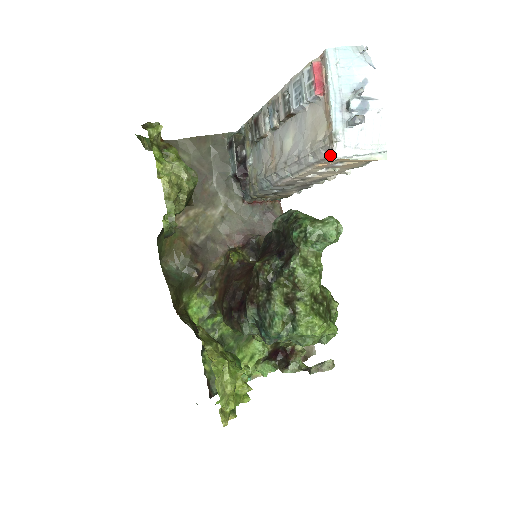
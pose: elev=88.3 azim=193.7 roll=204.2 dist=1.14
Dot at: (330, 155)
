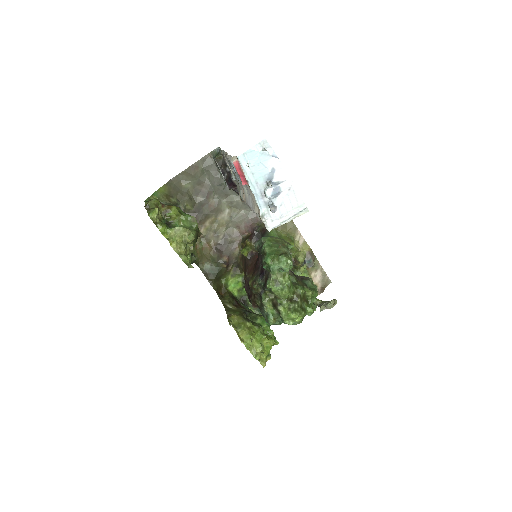
Dot at: (265, 226)
